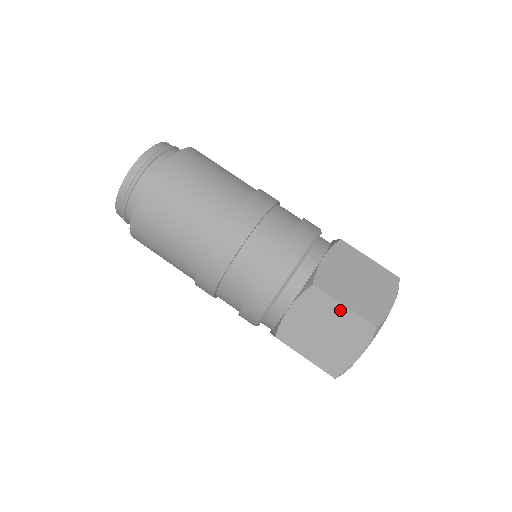
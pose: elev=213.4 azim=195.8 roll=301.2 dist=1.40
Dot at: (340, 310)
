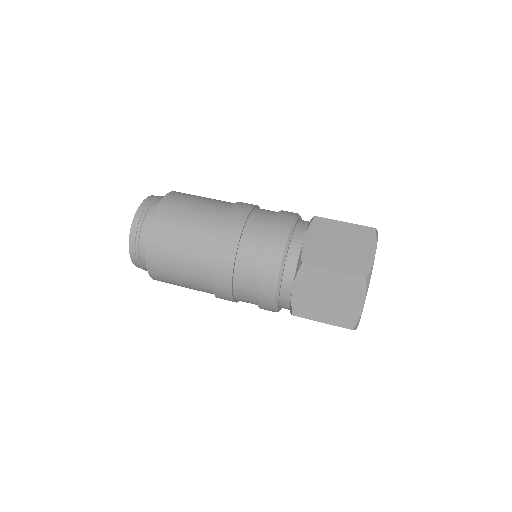
Dot at: (343, 225)
